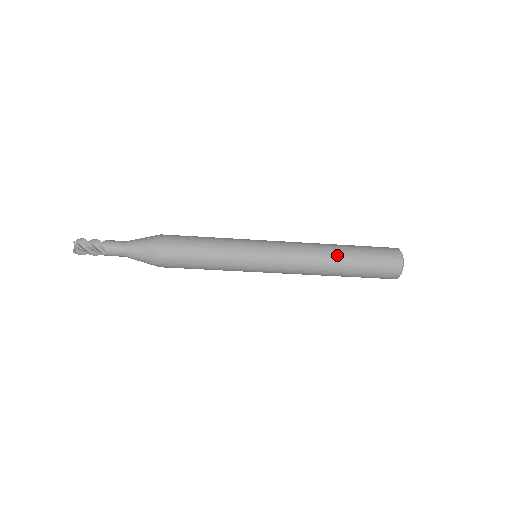
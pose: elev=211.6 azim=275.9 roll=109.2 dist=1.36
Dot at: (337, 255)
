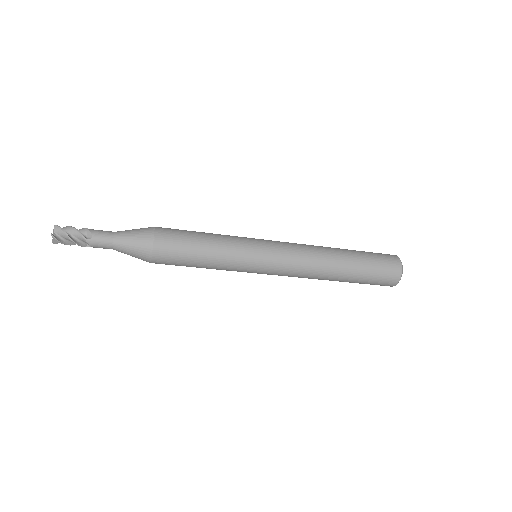
Dot at: (338, 250)
